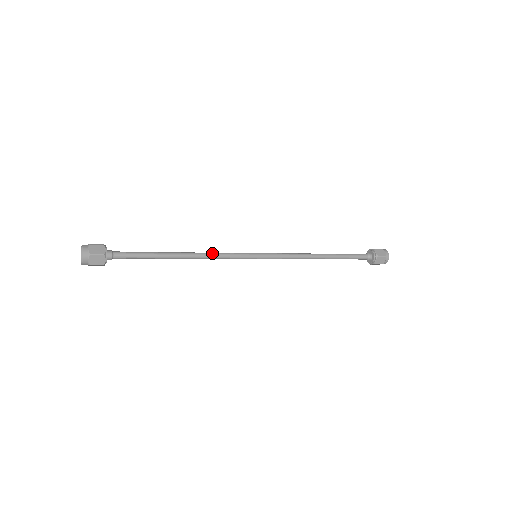
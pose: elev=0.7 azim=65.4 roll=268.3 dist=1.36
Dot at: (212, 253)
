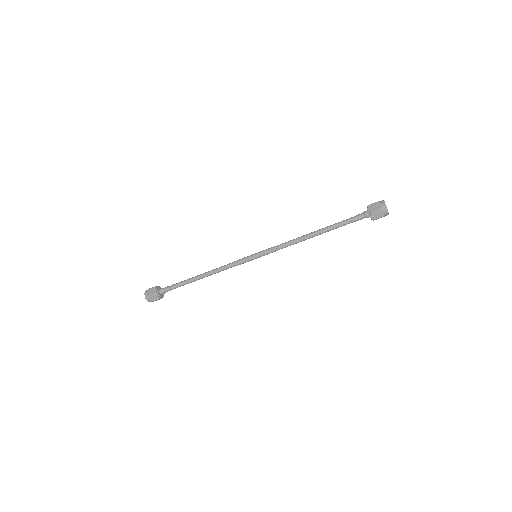
Dot at: (222, 266)
